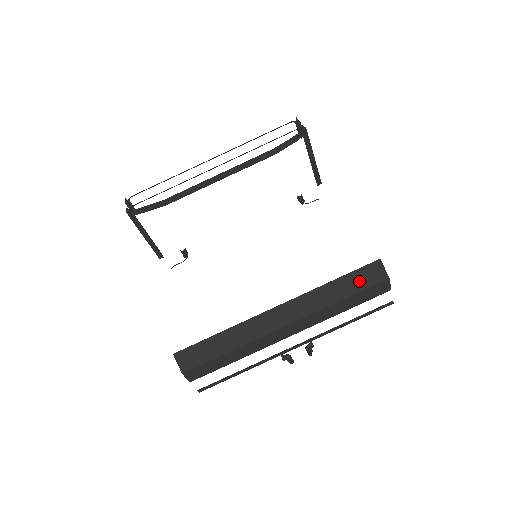
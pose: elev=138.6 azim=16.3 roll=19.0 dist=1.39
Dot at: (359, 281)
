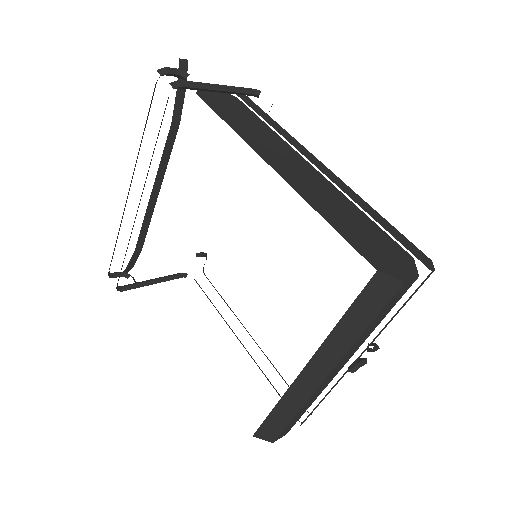
Dot at: (370, 305)
